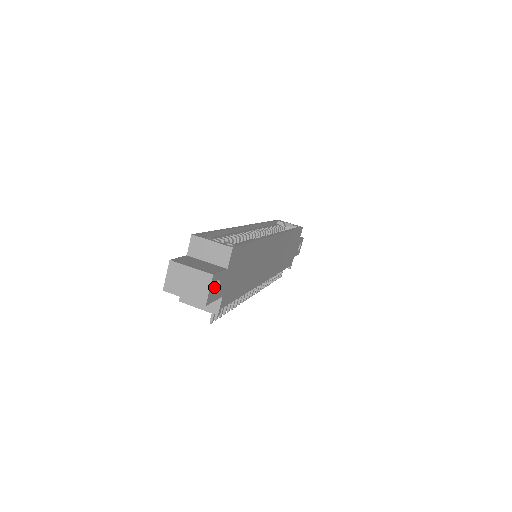
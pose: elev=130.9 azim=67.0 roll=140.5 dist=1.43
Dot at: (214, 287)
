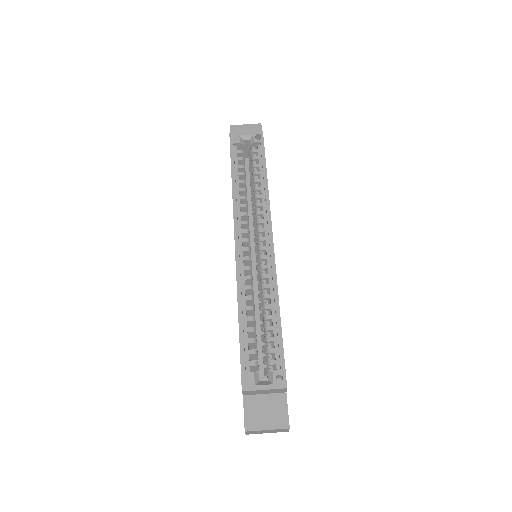
Dot at: occluded
